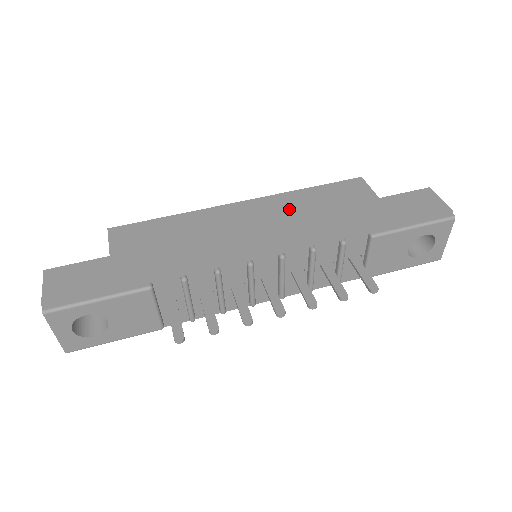
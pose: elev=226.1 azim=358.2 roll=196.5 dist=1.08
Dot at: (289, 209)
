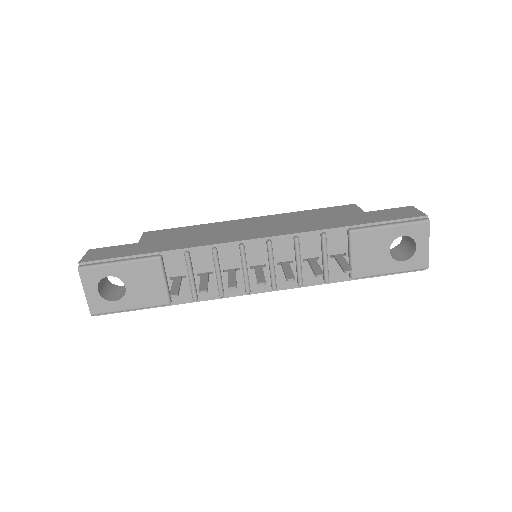
Dot at: (286, 219)
